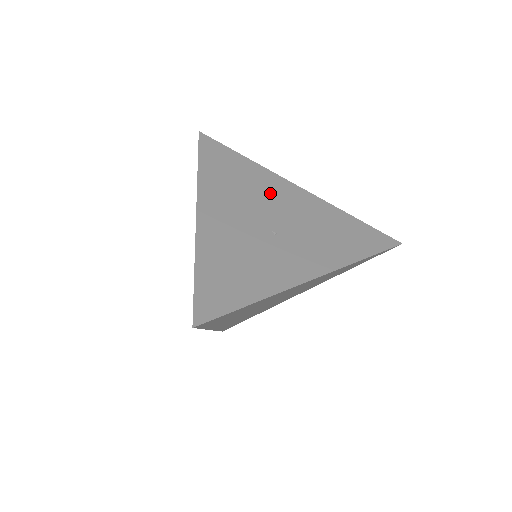
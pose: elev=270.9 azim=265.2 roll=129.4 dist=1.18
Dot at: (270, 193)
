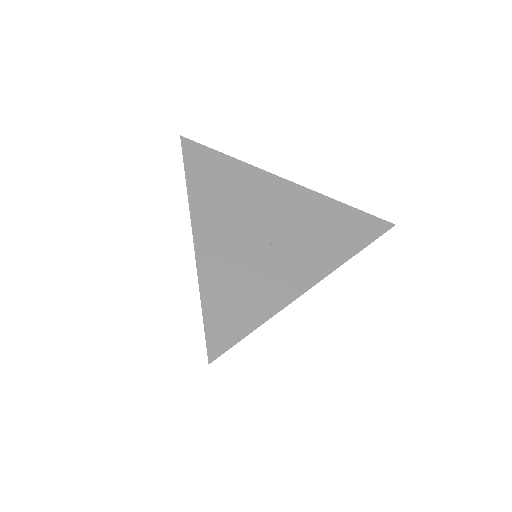
Dot at: (261, 196)
